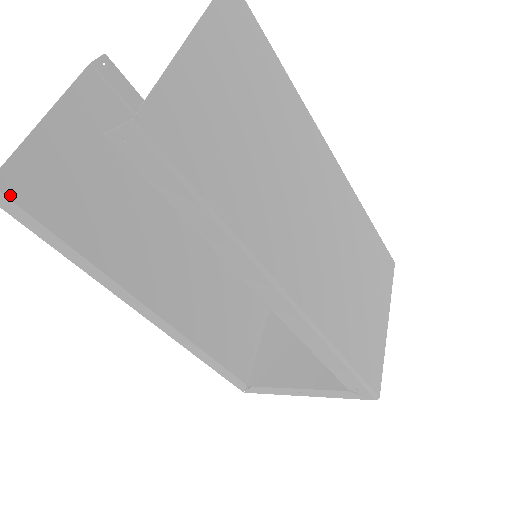
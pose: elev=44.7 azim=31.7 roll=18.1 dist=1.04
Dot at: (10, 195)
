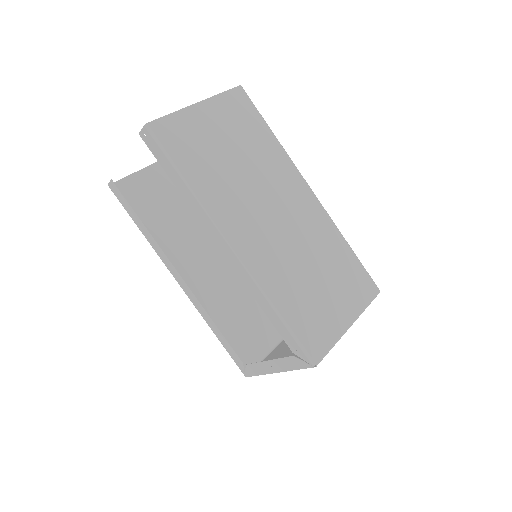
Dot at: (122, 191)
